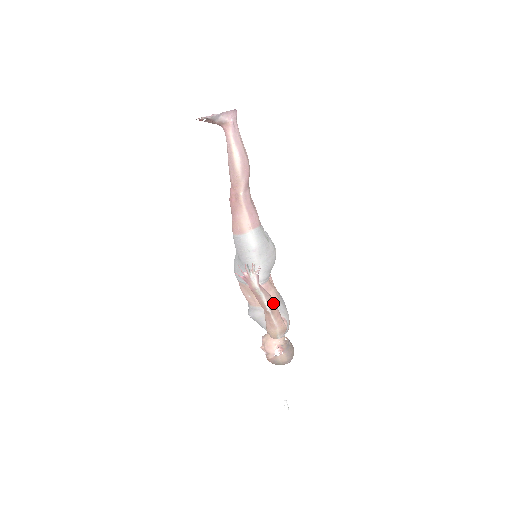
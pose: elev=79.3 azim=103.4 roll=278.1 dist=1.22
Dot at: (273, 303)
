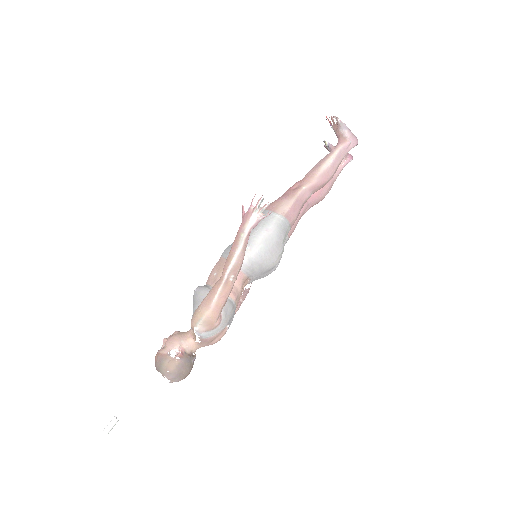
Dot at: (237, 273)
